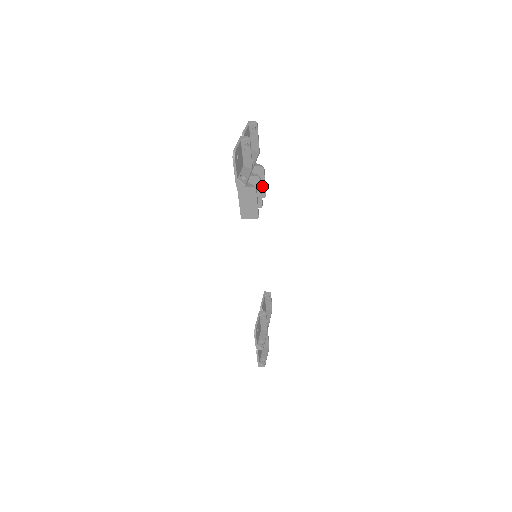
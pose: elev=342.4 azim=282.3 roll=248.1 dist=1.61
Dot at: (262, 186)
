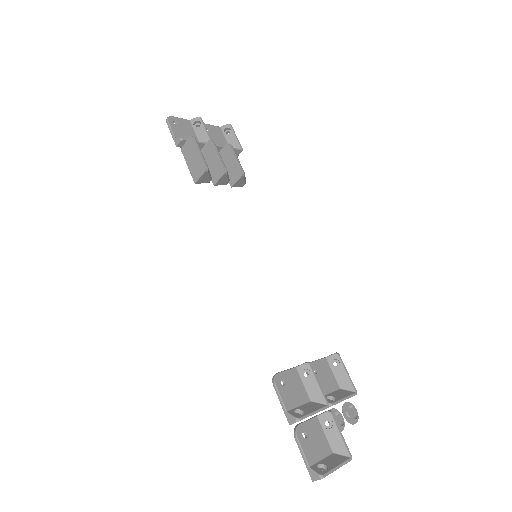
Dot at: (235, 164)
